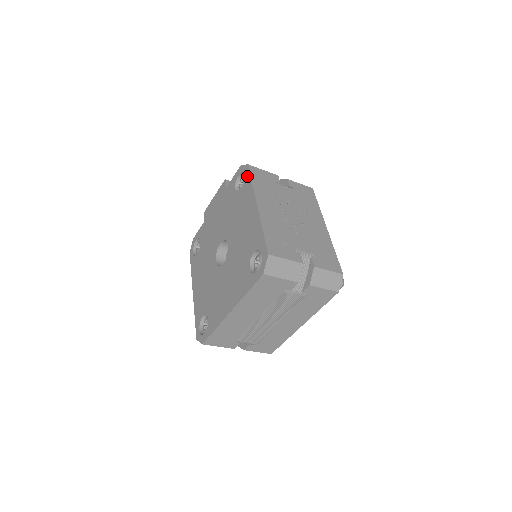
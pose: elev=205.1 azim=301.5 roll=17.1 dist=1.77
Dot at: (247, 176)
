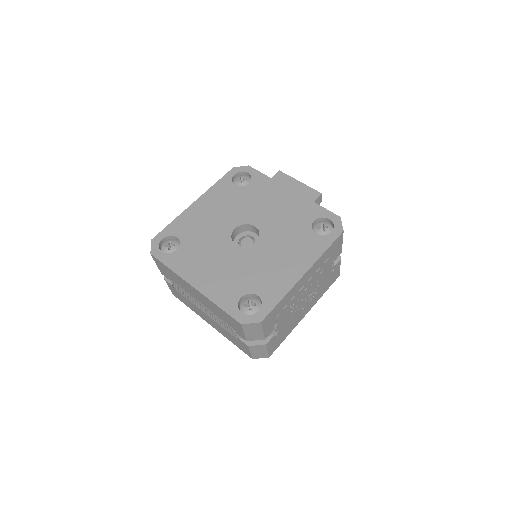
Dot at: (331, 237)
